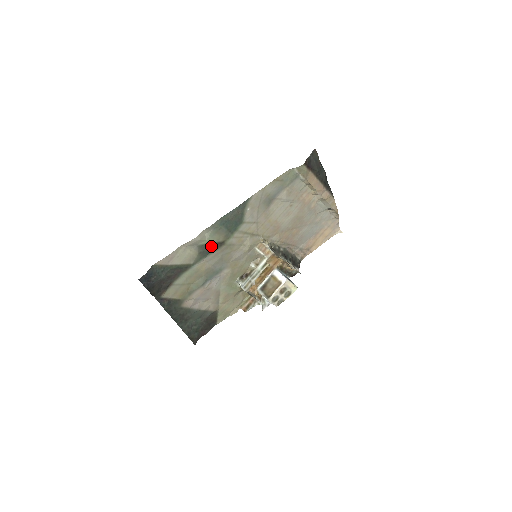
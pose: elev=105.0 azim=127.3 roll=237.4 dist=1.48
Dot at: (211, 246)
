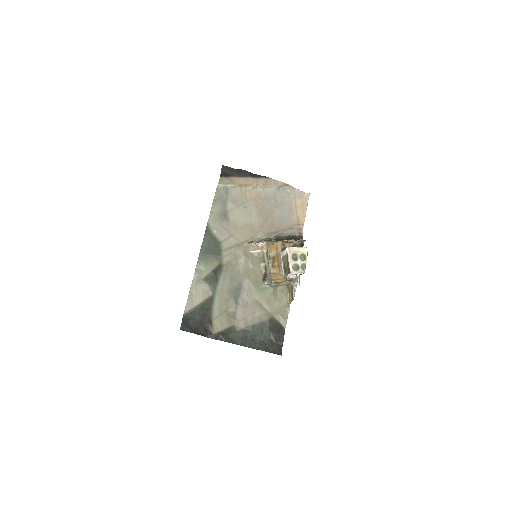
Dot at: (213, 273)
